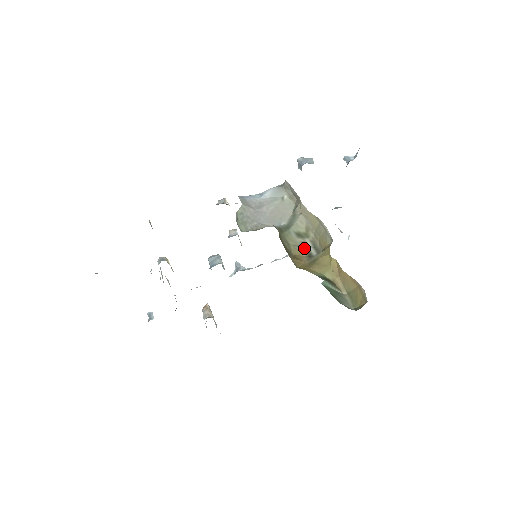
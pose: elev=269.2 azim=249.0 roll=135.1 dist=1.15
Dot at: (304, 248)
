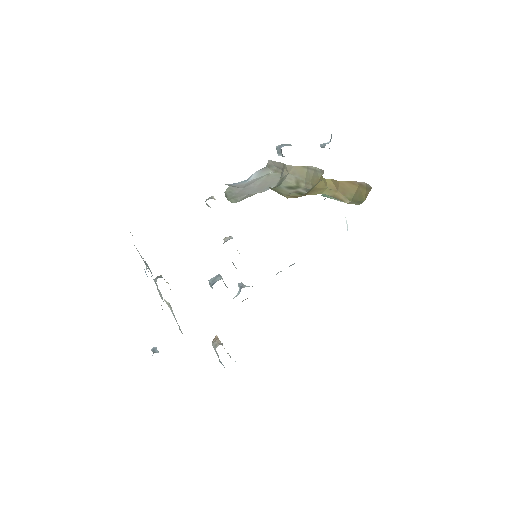
Dot at: (297, 193)
